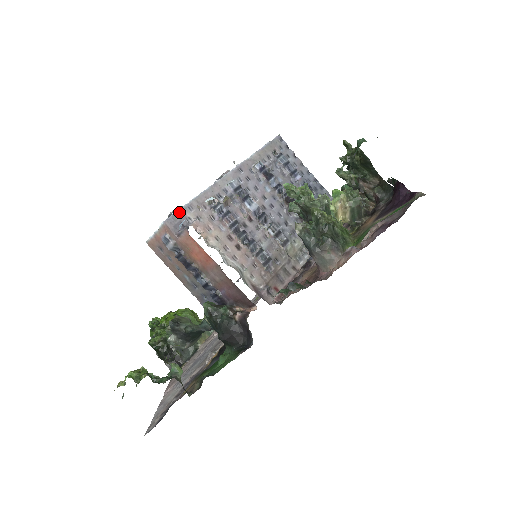
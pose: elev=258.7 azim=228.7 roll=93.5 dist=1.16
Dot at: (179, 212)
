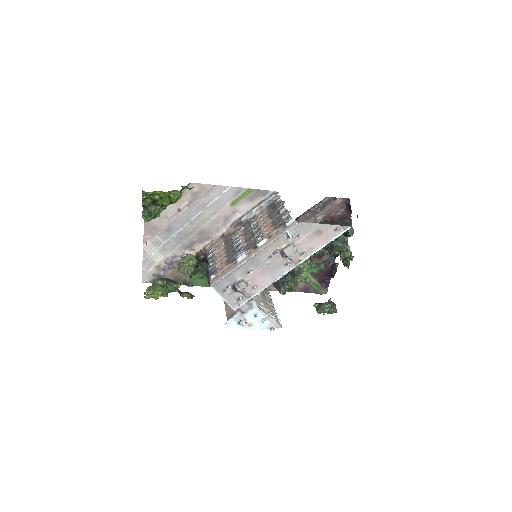
Dot at: occluded
